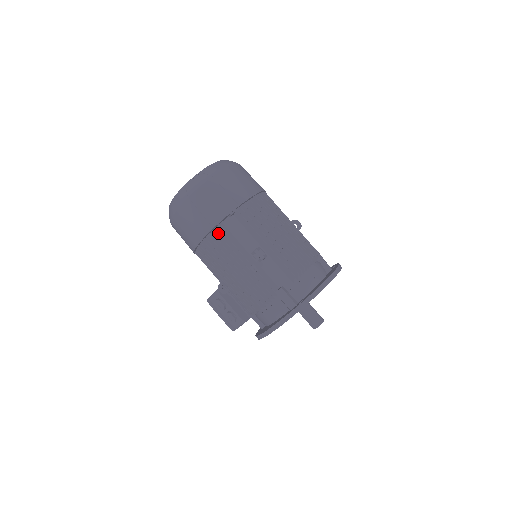
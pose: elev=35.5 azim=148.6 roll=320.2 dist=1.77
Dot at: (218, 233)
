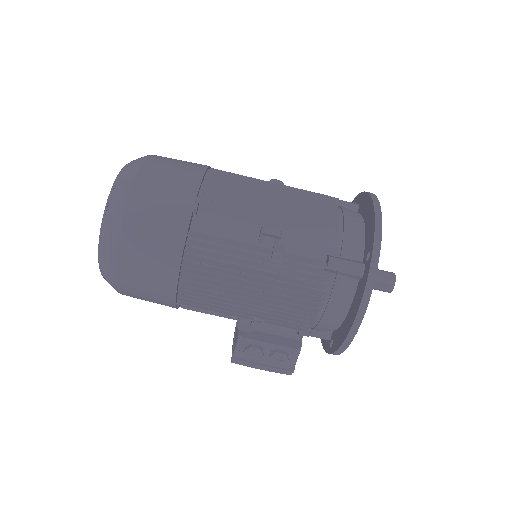
Dot at: (195, 246)
